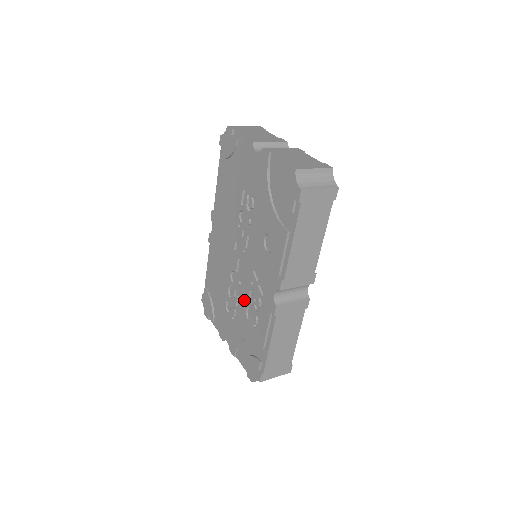
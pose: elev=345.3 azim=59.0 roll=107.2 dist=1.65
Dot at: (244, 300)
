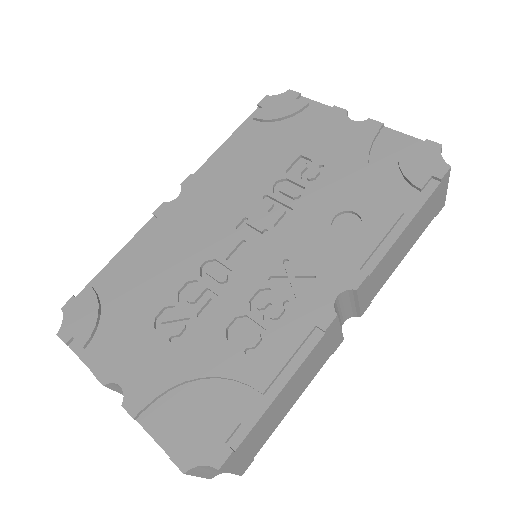
Dot at: (231, 305)
